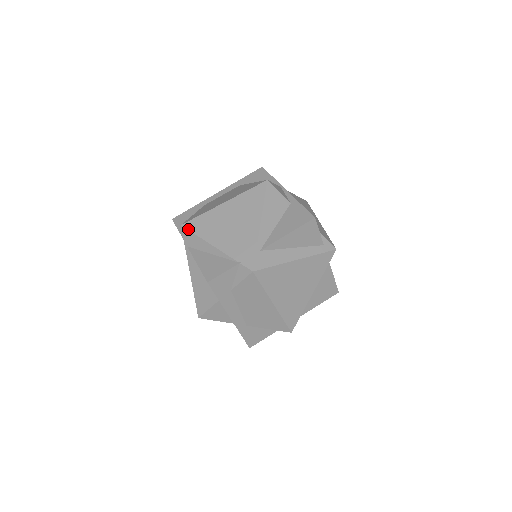
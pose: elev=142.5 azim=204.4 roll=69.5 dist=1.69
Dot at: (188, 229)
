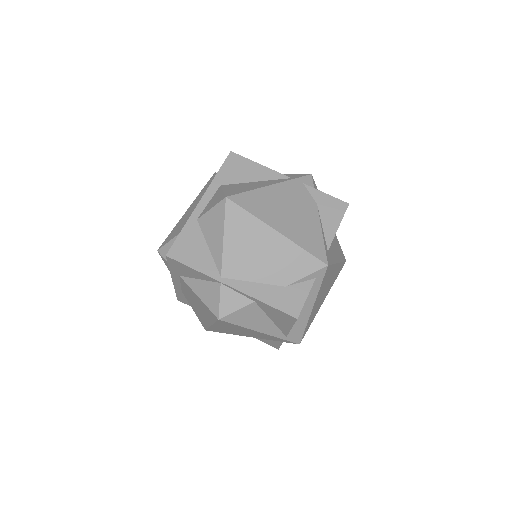
Dot at: occluded
